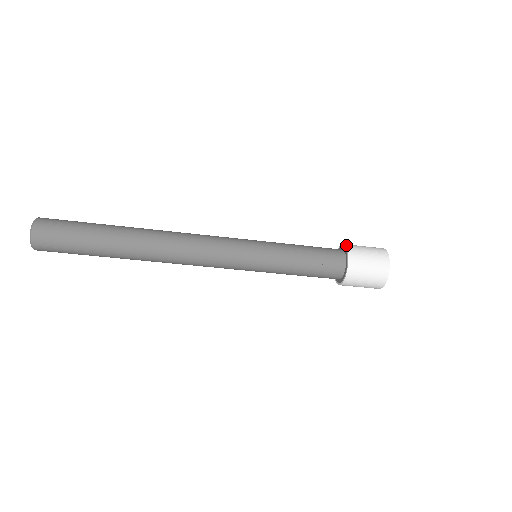
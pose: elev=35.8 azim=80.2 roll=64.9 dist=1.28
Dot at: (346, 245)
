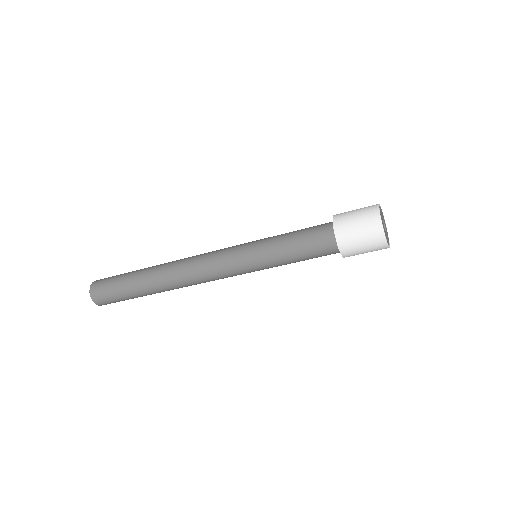
Dot at: occluded
